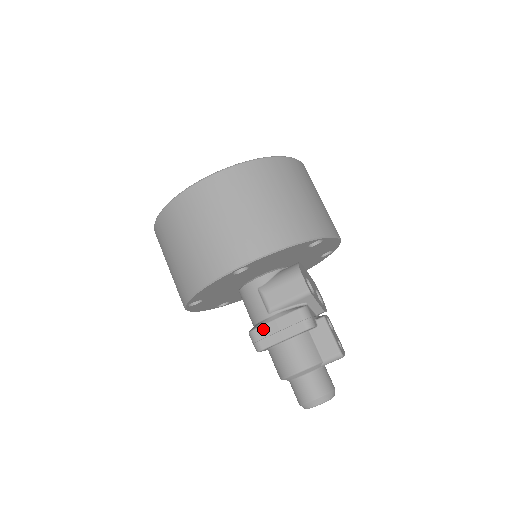
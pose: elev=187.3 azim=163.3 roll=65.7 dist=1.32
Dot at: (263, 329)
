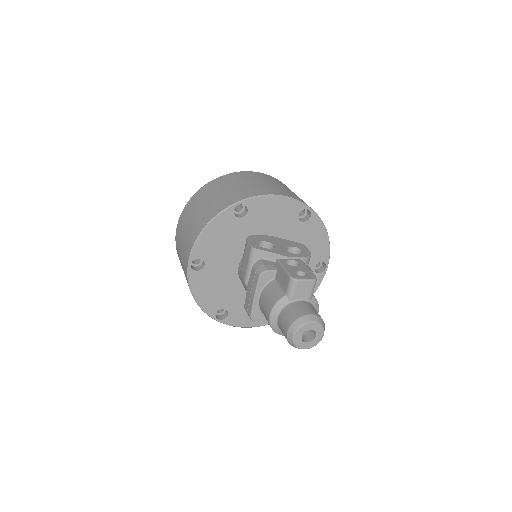
Dot at: (246, 300)
